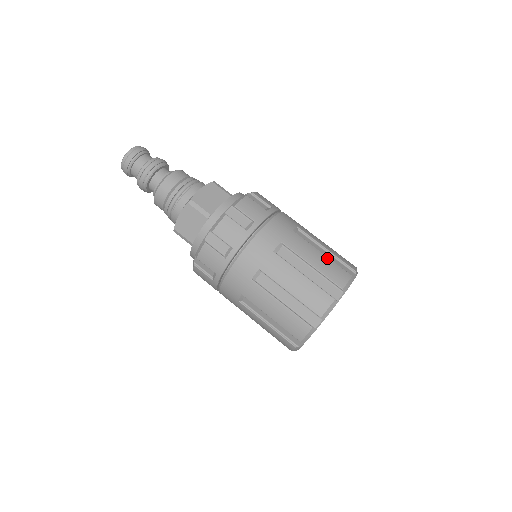
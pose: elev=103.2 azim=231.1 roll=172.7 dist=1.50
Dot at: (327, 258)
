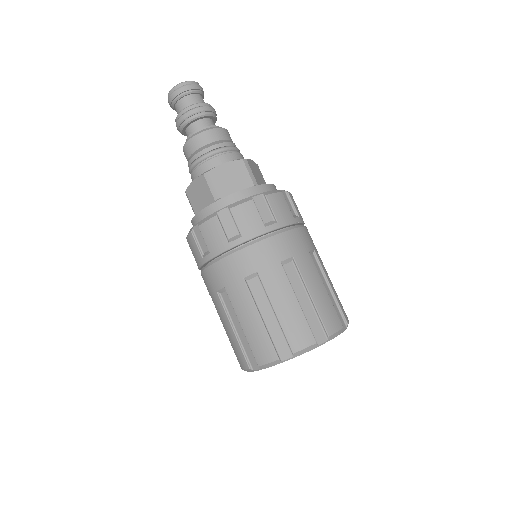
Dot at: occluded
